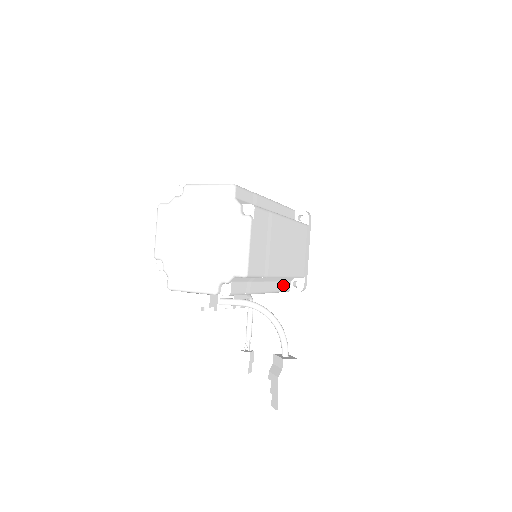
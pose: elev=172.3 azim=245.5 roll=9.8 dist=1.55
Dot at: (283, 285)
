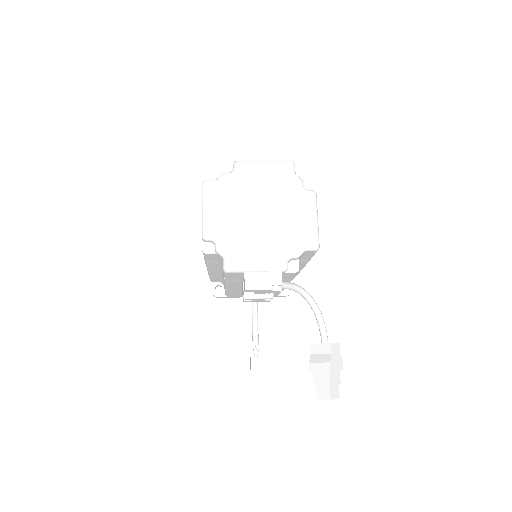
Dot at: occluded
